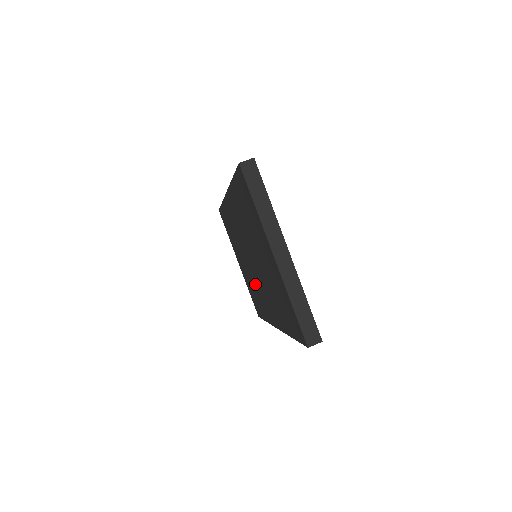
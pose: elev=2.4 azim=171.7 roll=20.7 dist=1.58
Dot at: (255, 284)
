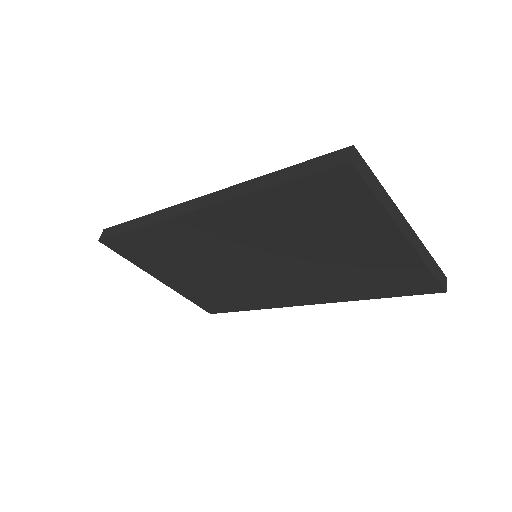
Dot at: (243, 285)
